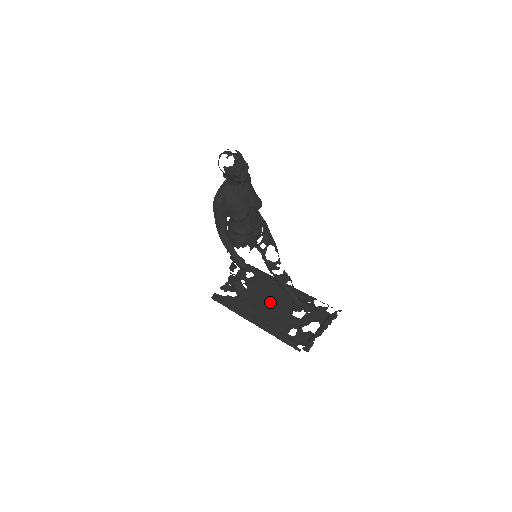
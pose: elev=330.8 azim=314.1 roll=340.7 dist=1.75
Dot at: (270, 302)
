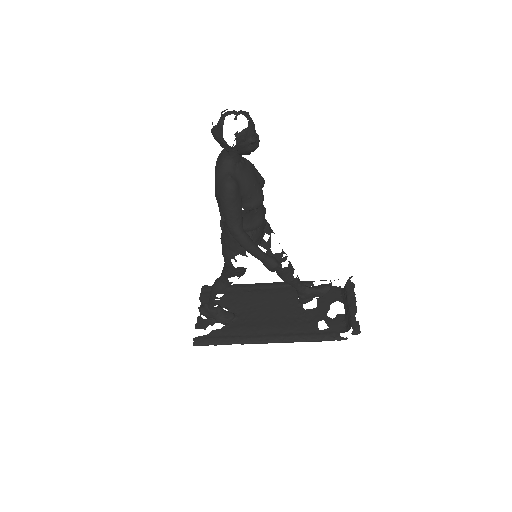
Dot at: (268, 310)
